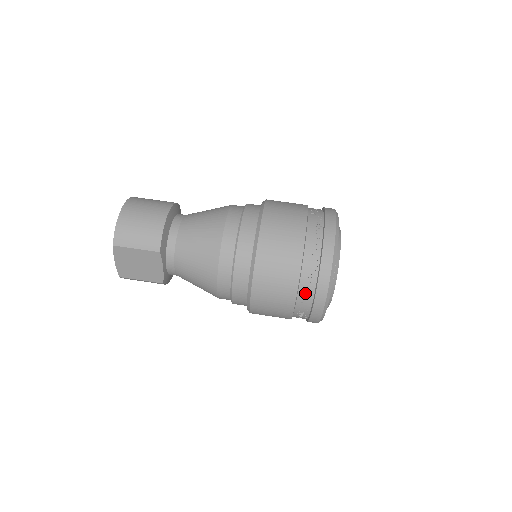
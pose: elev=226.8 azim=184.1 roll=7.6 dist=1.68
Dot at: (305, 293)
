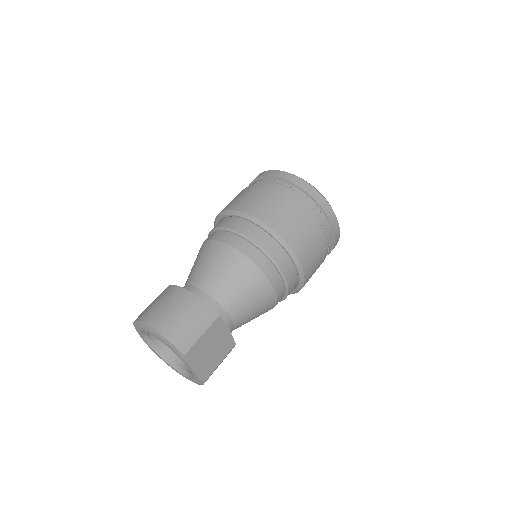
Dot at: (322, 225)
